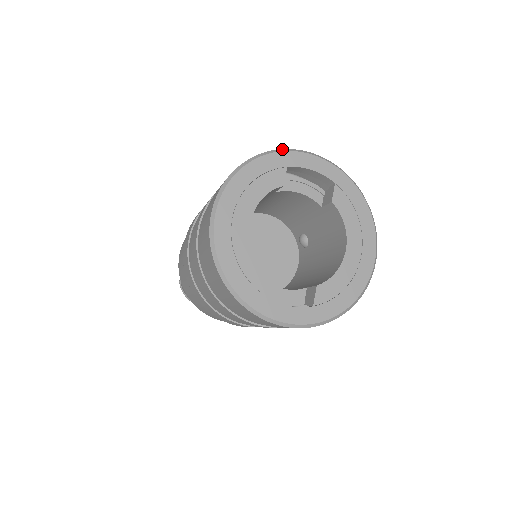
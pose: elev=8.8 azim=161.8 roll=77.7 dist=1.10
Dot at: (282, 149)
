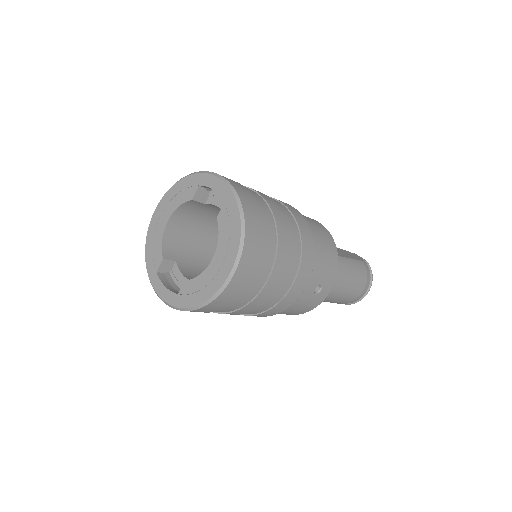
Dot at: (203, 171)
